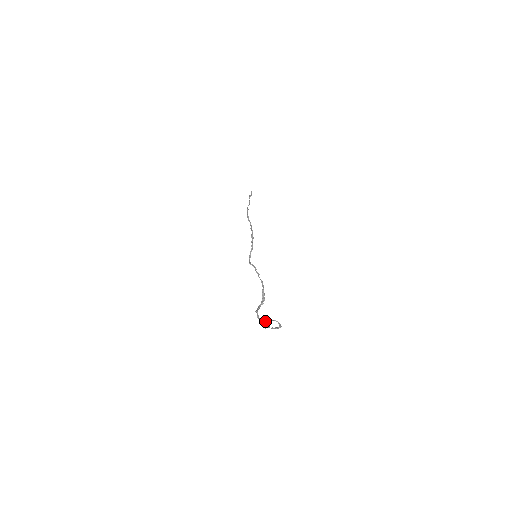
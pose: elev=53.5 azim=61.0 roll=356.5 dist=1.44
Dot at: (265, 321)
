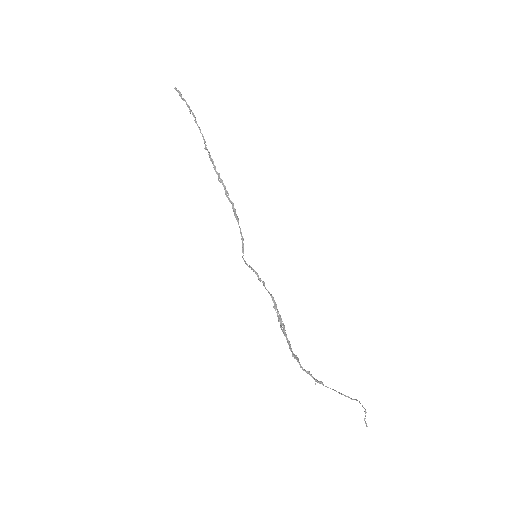
Dot at: occluded
